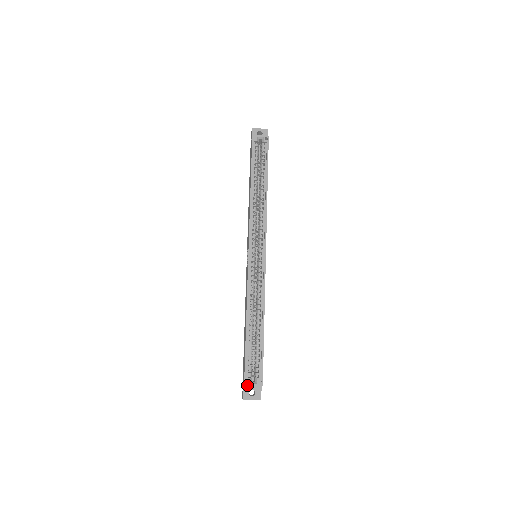
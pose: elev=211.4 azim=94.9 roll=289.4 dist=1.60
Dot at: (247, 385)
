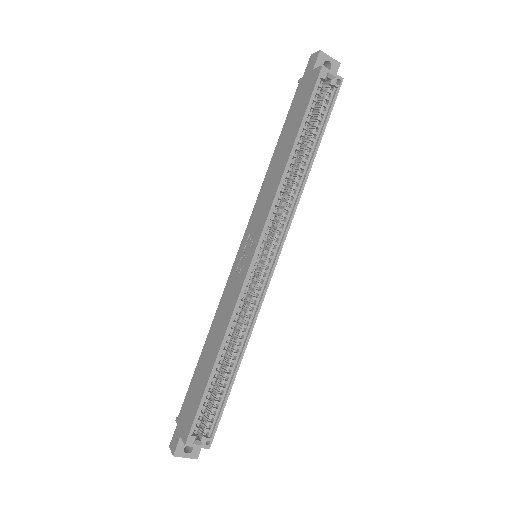
Dot at: (189, 445)
